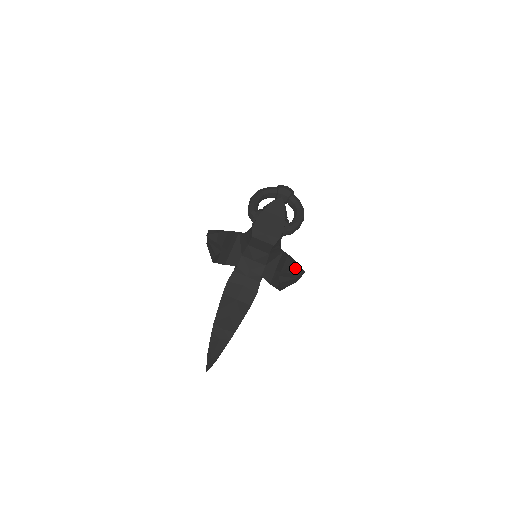
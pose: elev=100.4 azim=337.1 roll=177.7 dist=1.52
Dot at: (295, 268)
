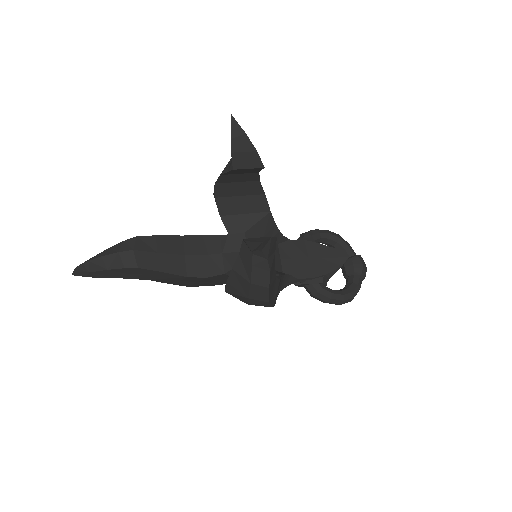
Dot at: (263, 265)
